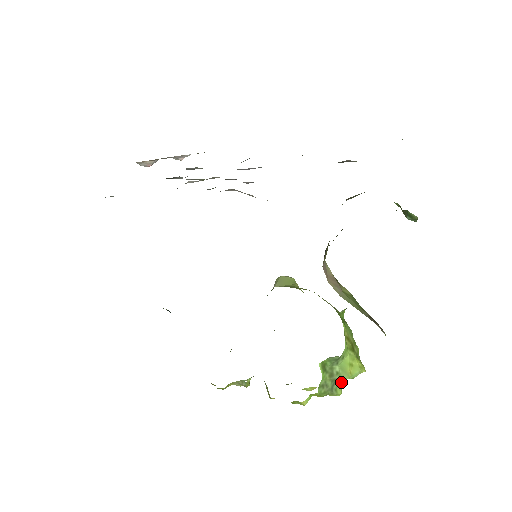
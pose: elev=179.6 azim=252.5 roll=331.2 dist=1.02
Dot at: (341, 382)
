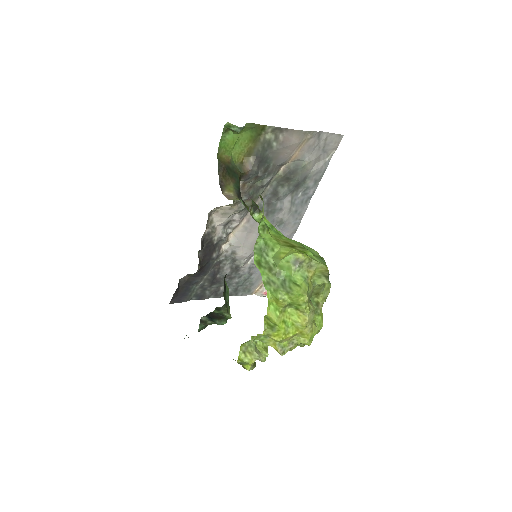
Dot at: (292, 278)
